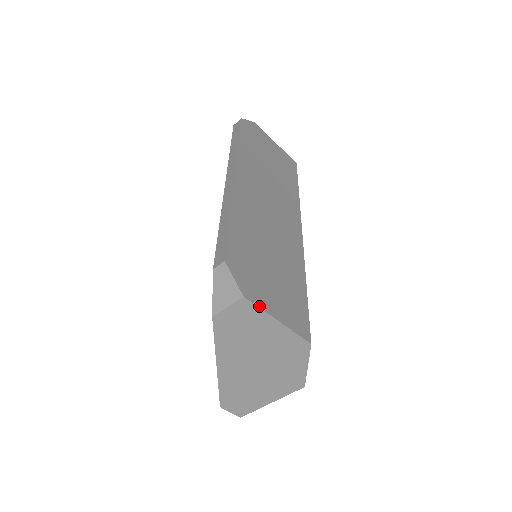
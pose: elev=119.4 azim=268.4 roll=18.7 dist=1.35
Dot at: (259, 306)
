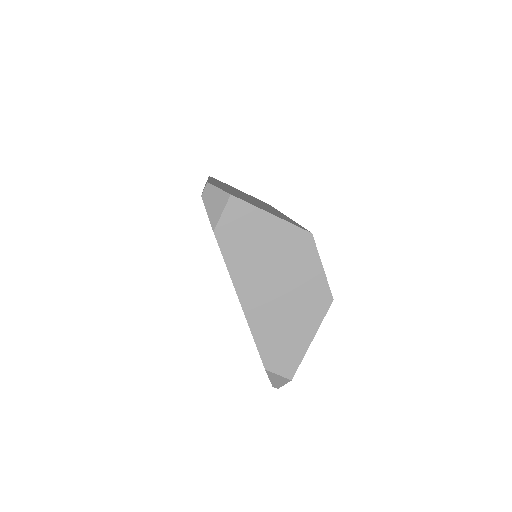
Dot at: (248, 203)
